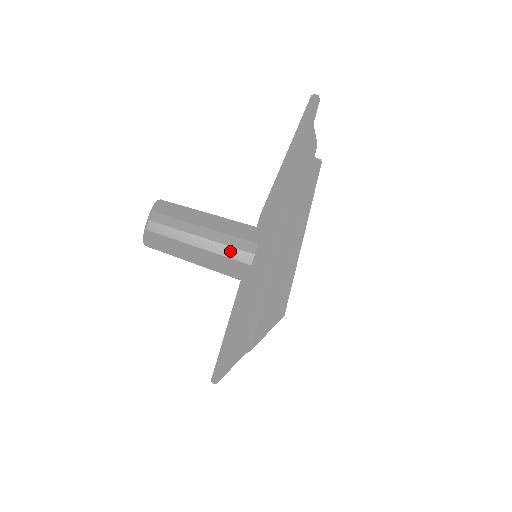
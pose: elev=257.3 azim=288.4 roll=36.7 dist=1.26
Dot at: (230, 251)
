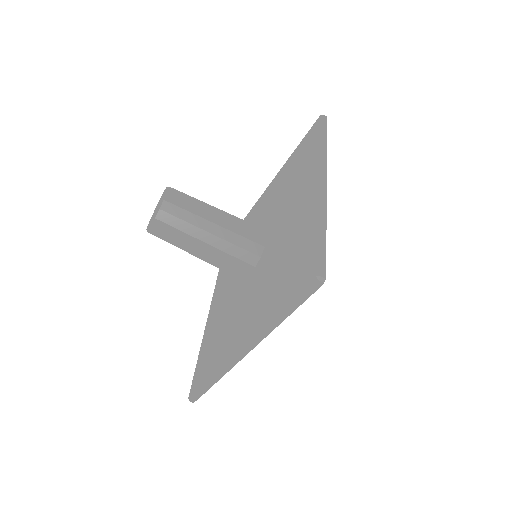
Dot at: (223, 269)
